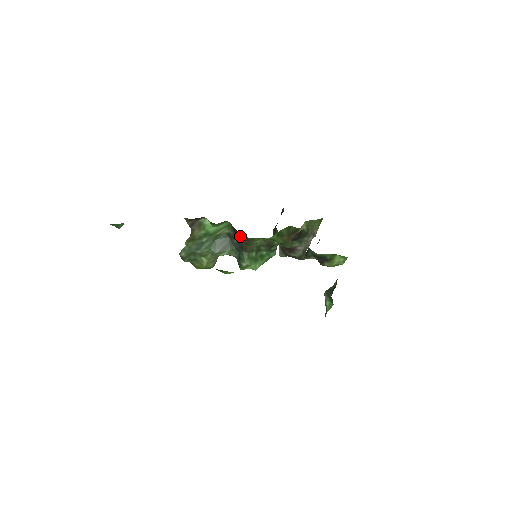
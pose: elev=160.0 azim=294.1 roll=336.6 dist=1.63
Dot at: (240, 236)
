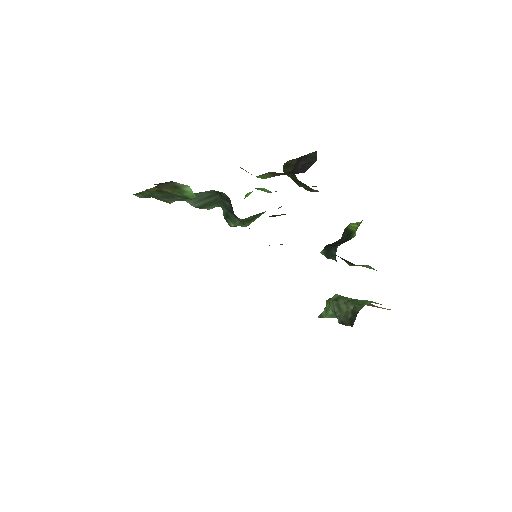
Dot at: occluded
